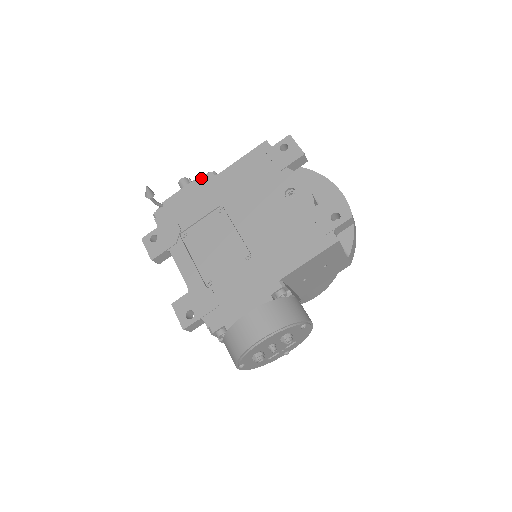
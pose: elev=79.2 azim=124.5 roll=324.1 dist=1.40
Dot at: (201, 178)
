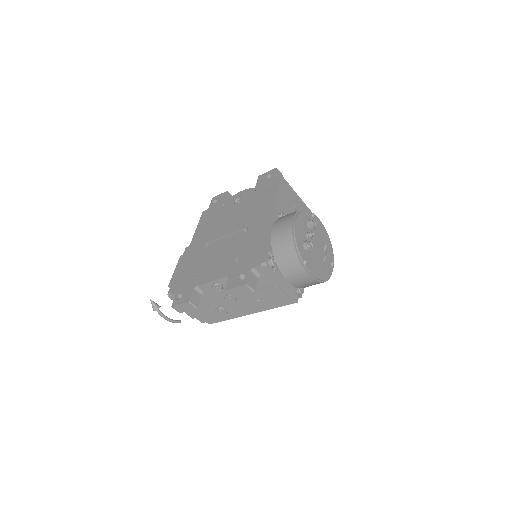
Dot at: (182, 255)
